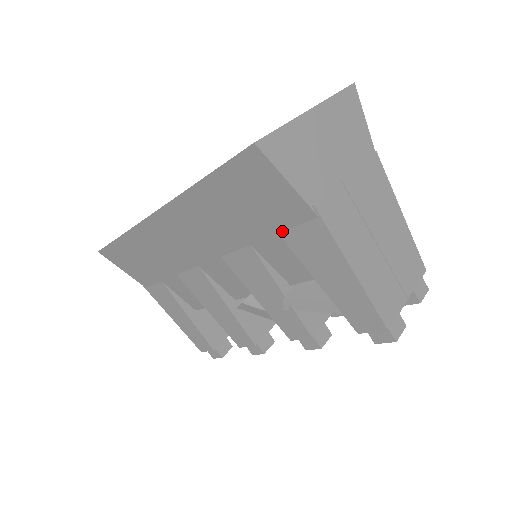
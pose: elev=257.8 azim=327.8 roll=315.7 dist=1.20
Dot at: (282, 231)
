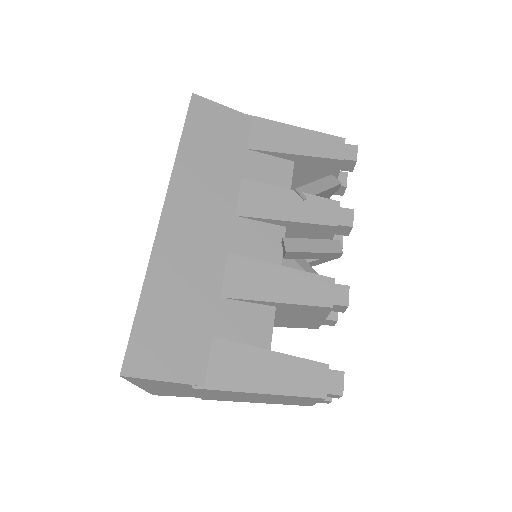
Dot at: (247, 145)
